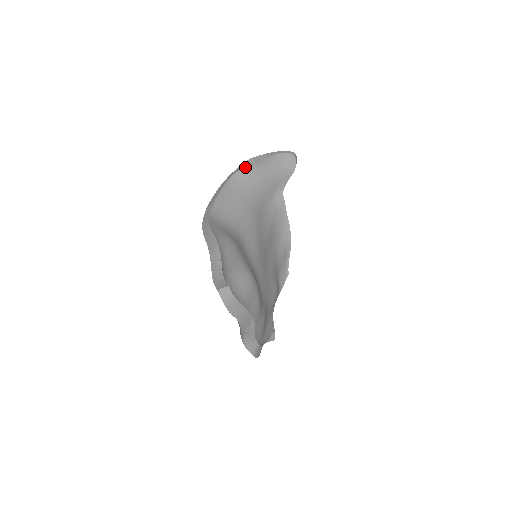
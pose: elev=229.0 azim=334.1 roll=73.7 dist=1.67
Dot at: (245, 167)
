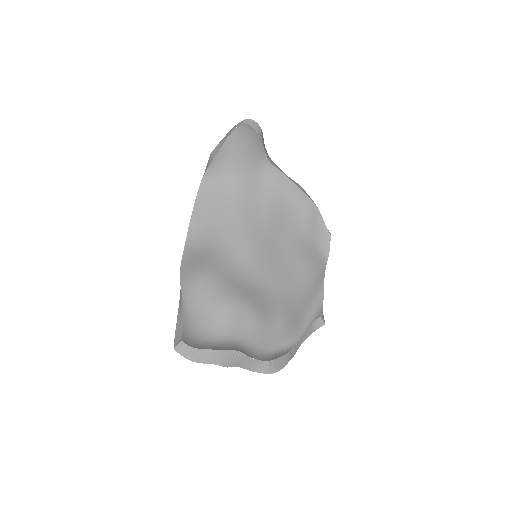
Dot at: (207, 169)
